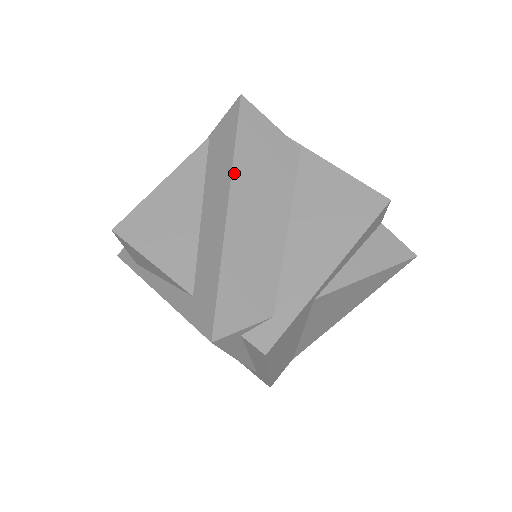
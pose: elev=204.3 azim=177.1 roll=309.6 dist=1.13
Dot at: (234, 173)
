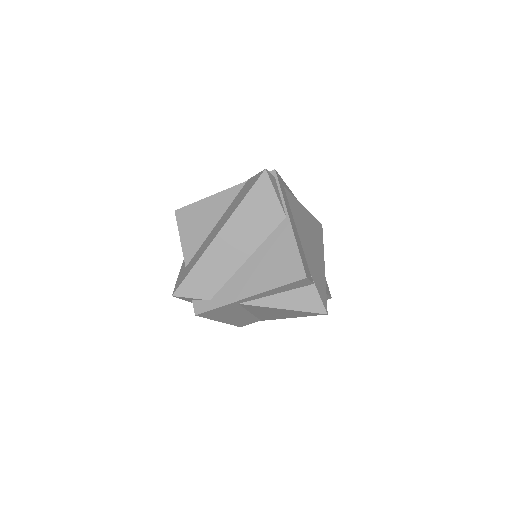
Dot at: (232, 217)
